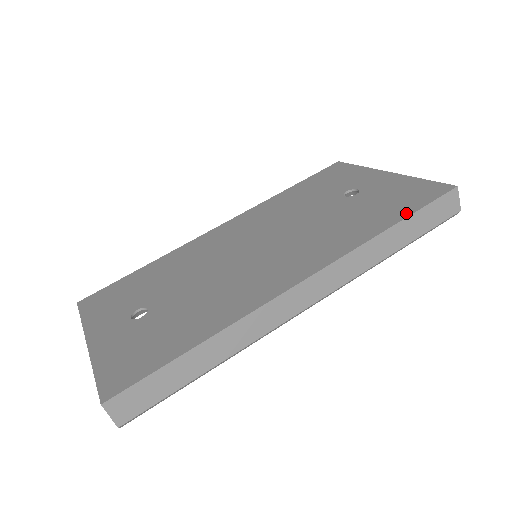
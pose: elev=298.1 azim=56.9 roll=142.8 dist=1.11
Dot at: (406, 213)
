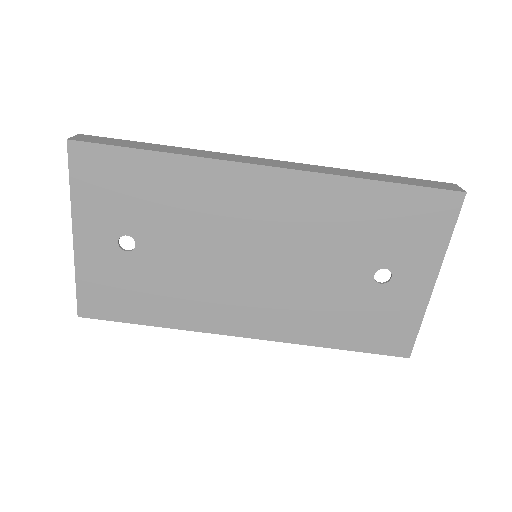
Dot at: (357, 348)
